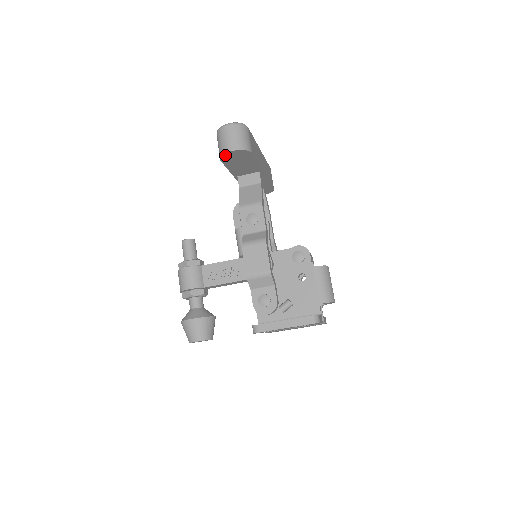
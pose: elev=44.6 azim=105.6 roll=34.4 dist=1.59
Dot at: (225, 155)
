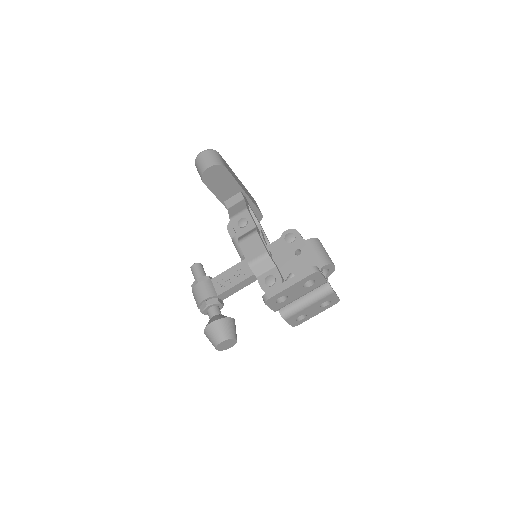
Dot at: (204, 174)
